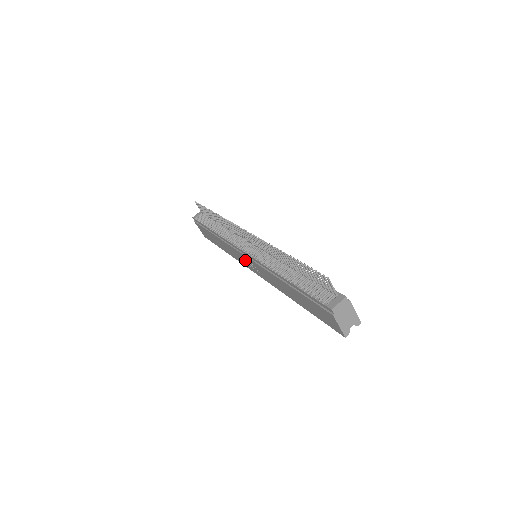
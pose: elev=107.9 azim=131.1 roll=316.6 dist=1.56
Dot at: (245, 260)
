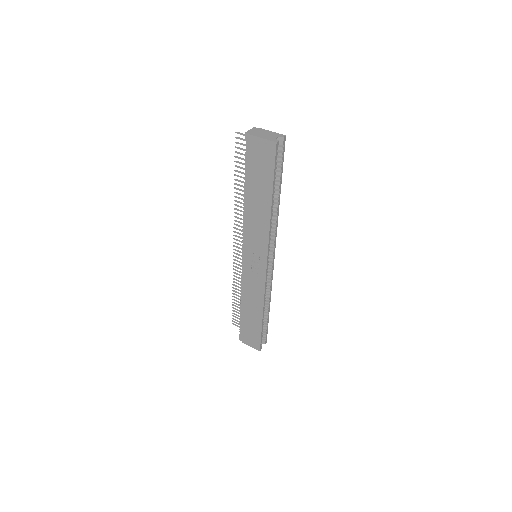
Dot at: (253, 269)
